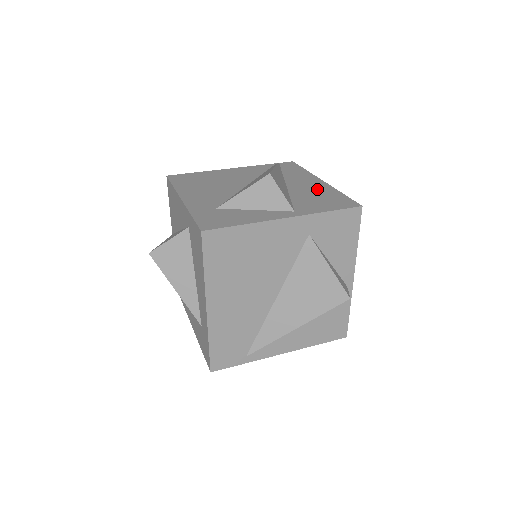
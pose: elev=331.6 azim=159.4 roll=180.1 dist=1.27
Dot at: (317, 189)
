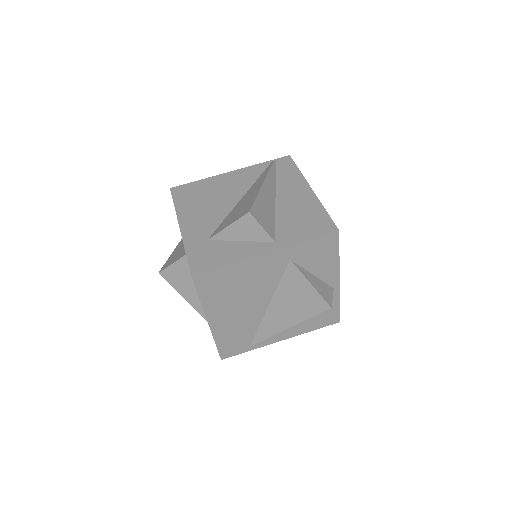
Dot at: (303, 204)
